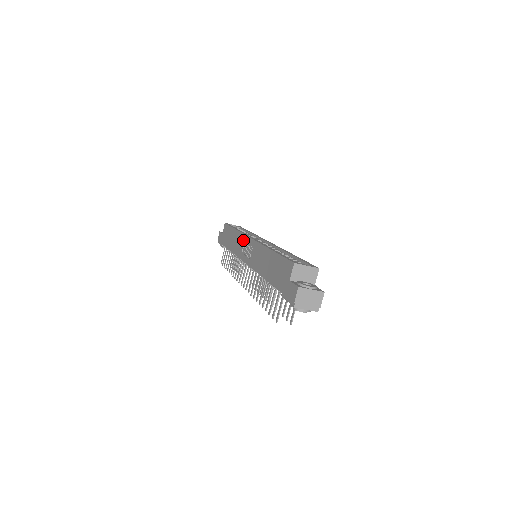
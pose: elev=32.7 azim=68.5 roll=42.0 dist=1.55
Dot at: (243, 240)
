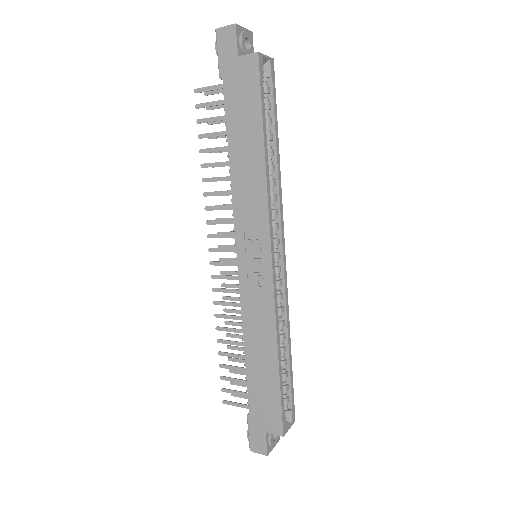
Dot at: (260, 226)
